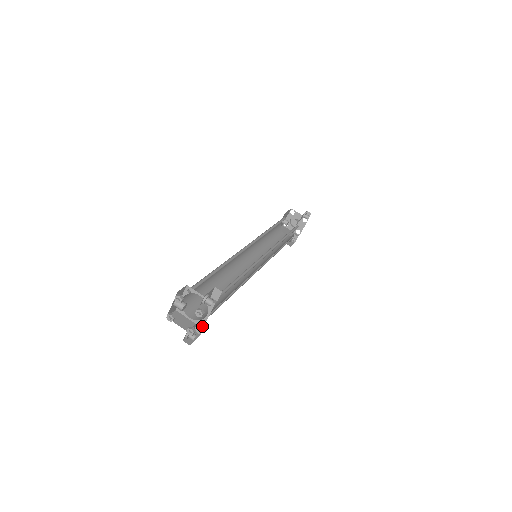
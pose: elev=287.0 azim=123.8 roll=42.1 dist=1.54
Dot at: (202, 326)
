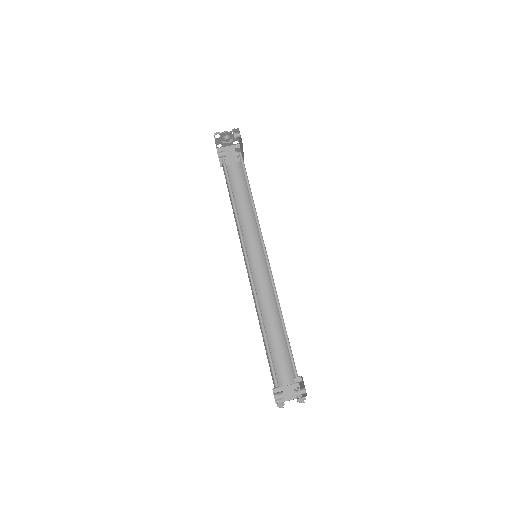
Dot at: occluded
